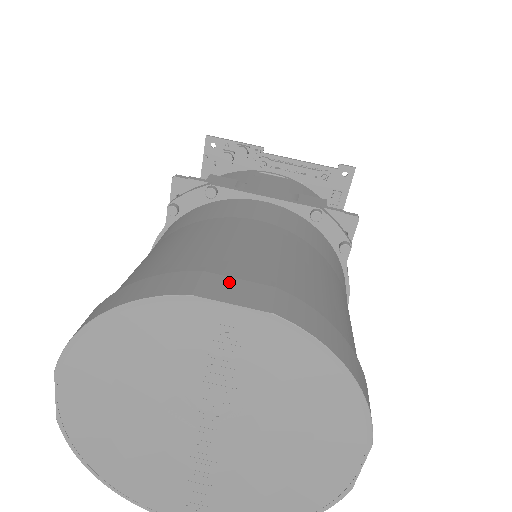
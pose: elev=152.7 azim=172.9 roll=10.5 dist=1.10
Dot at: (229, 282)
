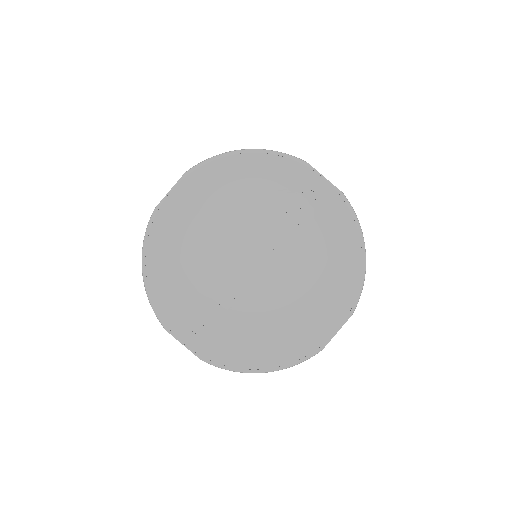
Dot at: occluded
